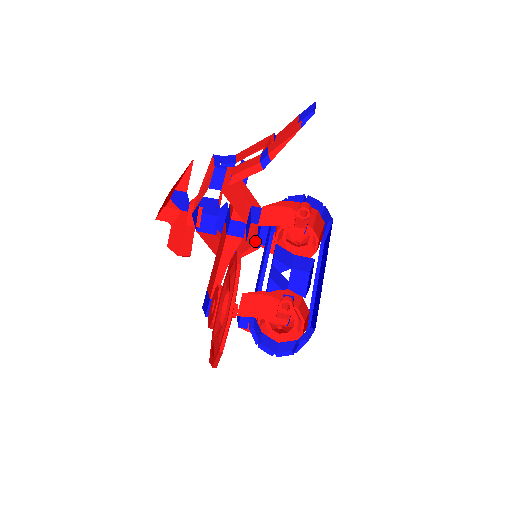
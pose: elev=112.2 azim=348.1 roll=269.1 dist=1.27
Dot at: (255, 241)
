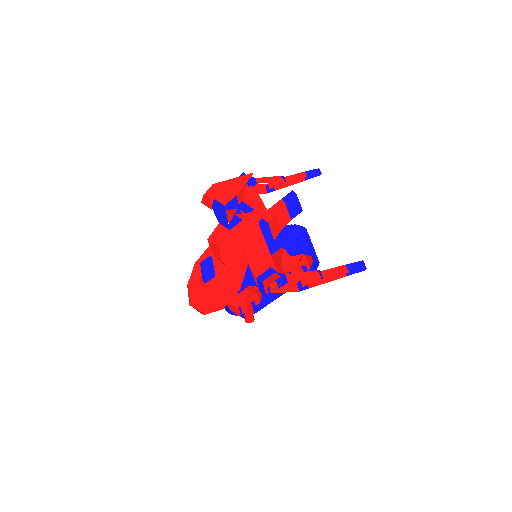
Dot at: occluded
